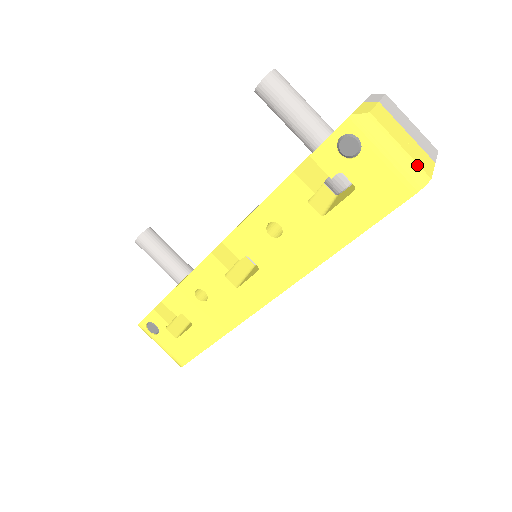
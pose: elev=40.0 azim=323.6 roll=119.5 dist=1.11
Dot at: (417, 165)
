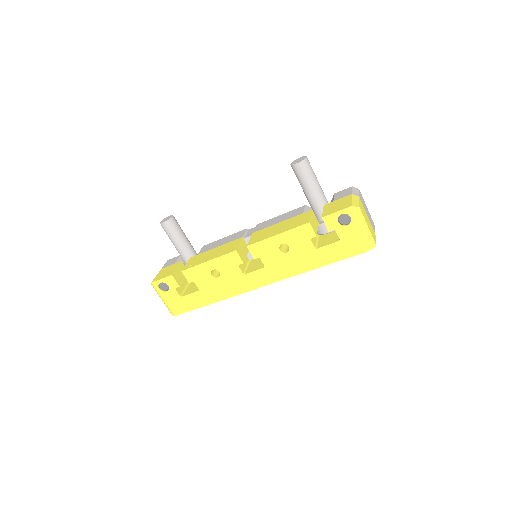
Dot at: (372, 237)
